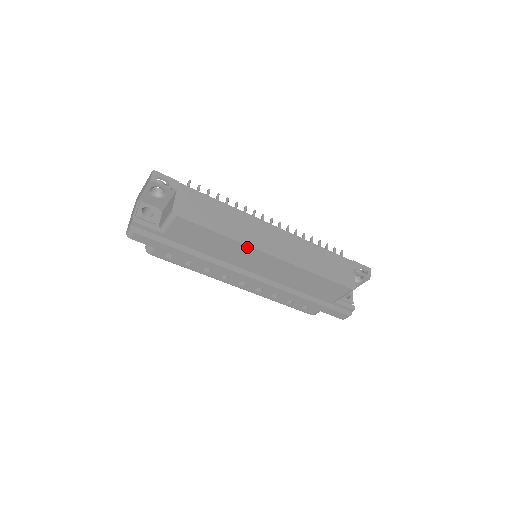
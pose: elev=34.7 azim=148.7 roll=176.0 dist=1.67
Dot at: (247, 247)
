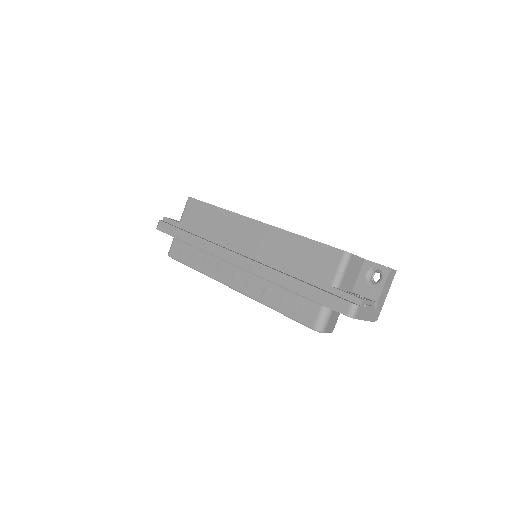
Dot at: (235, 215)
